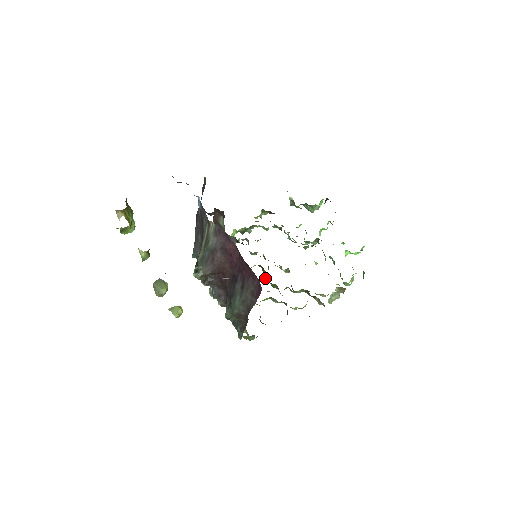
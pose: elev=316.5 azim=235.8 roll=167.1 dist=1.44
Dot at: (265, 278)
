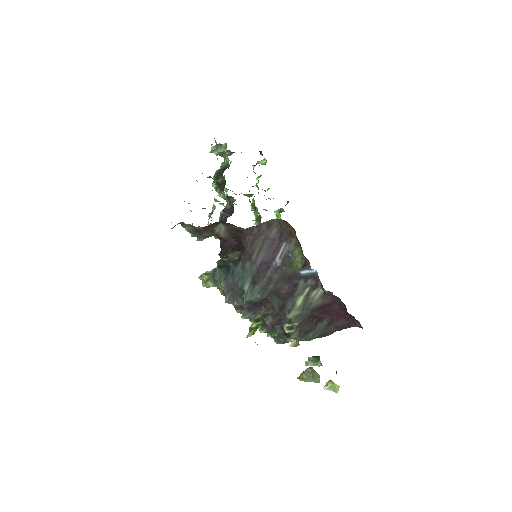
Dot at: occluded
